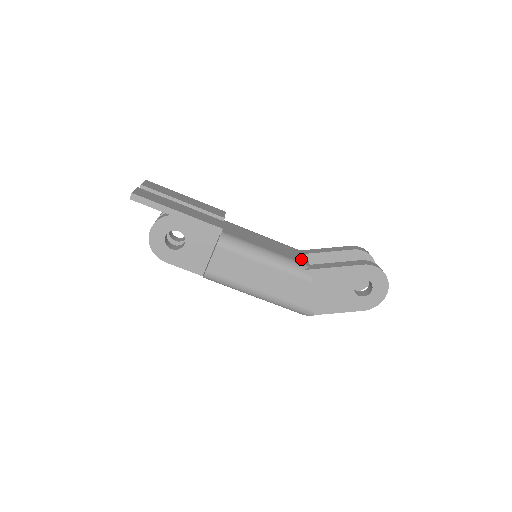
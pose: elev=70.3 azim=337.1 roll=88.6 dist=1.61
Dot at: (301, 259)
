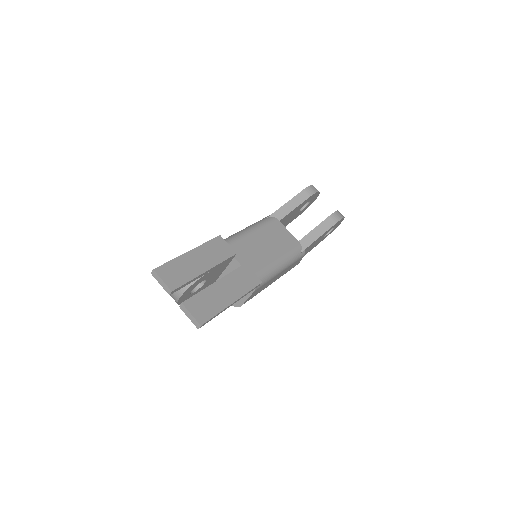
Dot at: (290, 240)
